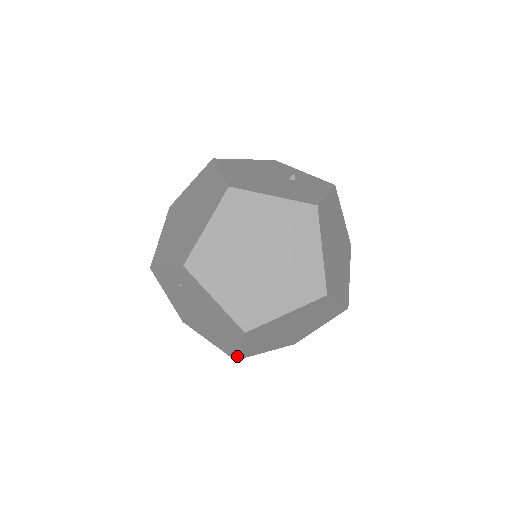
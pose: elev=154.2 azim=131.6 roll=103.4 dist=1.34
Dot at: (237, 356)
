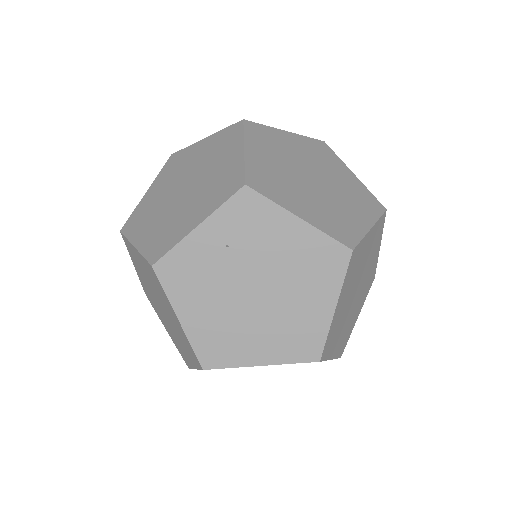
Dot at: (324, 345)
